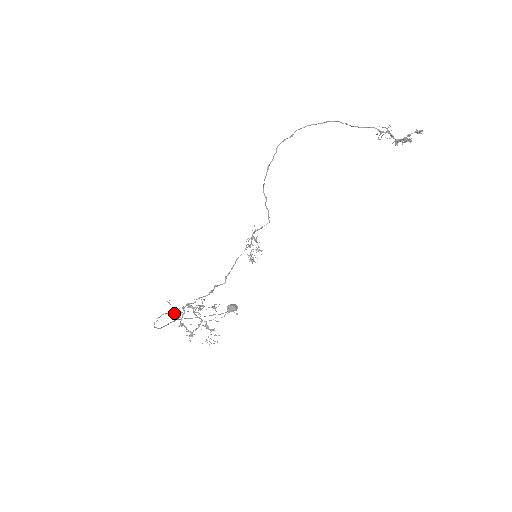
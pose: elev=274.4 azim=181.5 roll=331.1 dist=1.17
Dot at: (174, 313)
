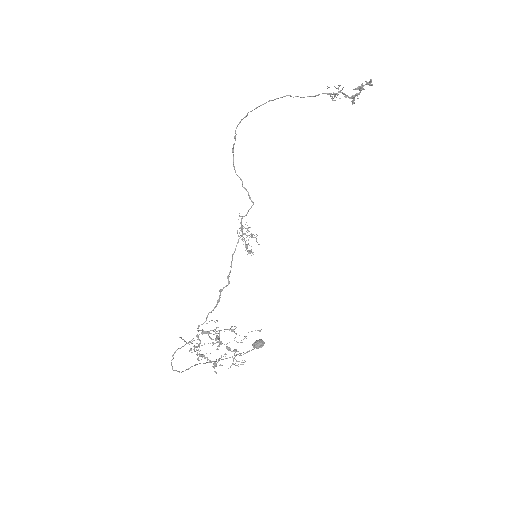
Dot at: (190, 349)
